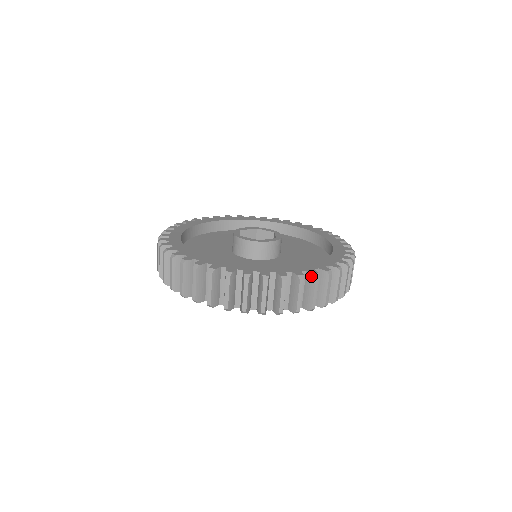
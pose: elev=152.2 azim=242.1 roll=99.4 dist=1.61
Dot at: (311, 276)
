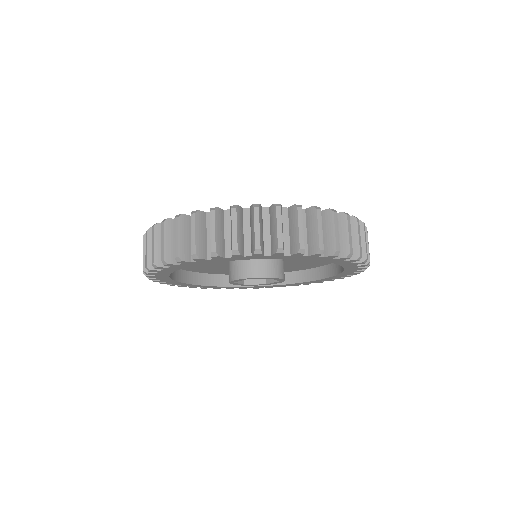
Dot at: occluded
